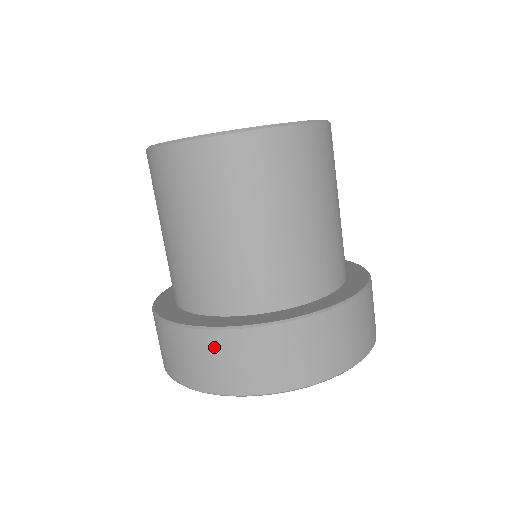
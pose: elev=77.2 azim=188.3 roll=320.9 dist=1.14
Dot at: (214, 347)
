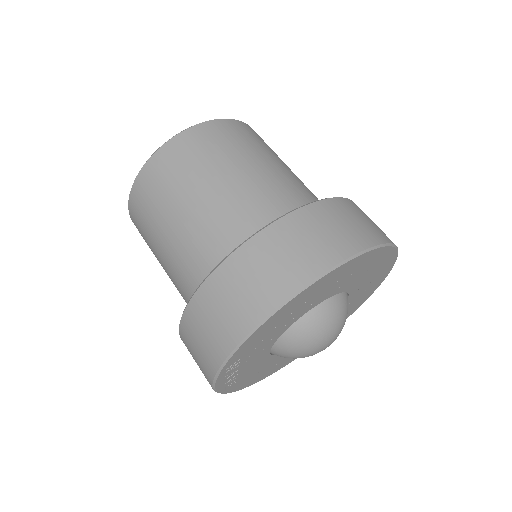
Dot at: (190, 330)
